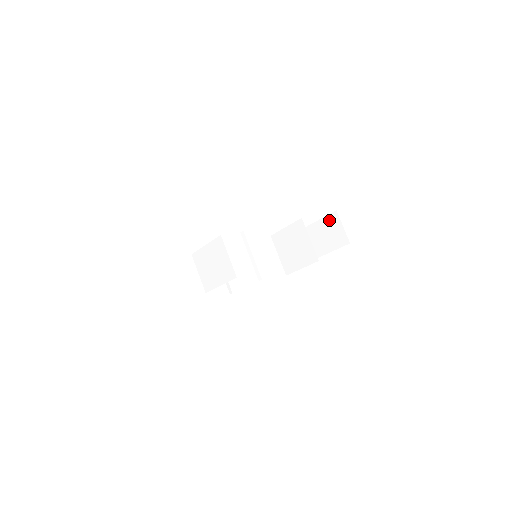
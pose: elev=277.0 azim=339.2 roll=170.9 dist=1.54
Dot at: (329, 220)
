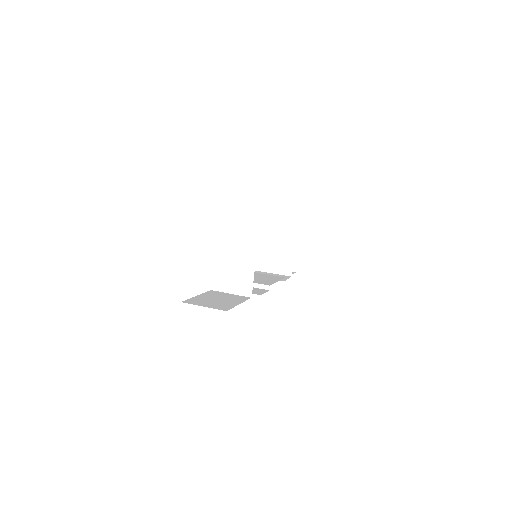
Dot at: occluded
